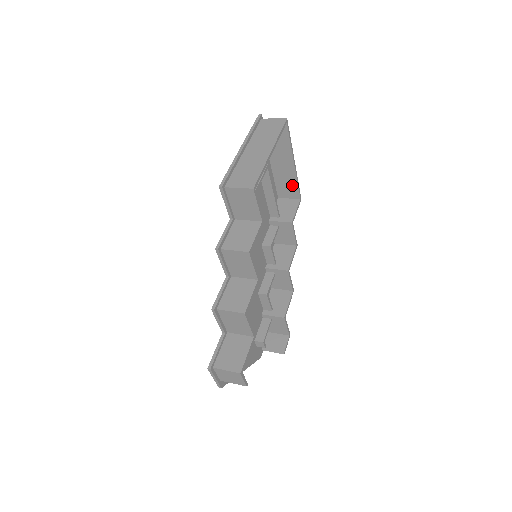
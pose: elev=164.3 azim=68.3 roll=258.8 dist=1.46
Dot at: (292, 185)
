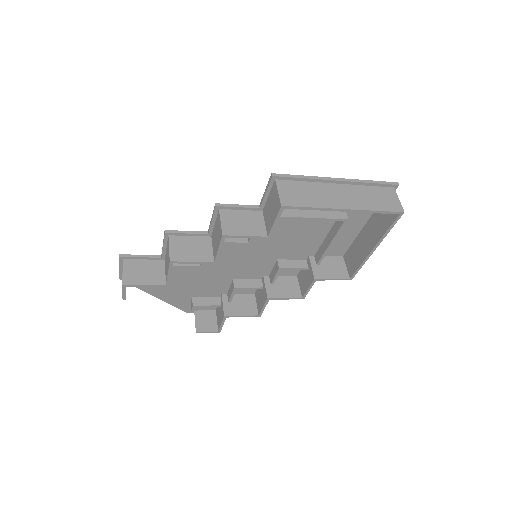
Dot at: (357, 261)
